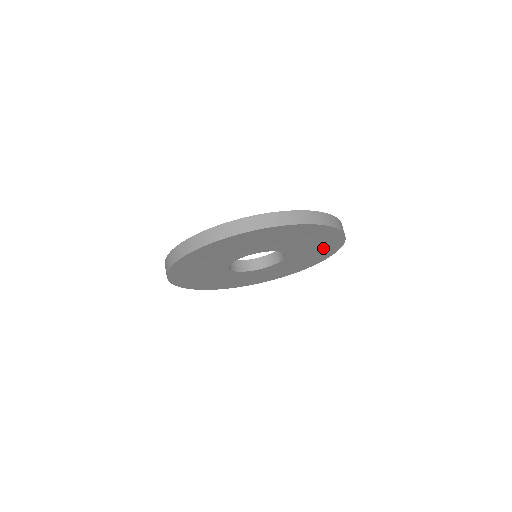
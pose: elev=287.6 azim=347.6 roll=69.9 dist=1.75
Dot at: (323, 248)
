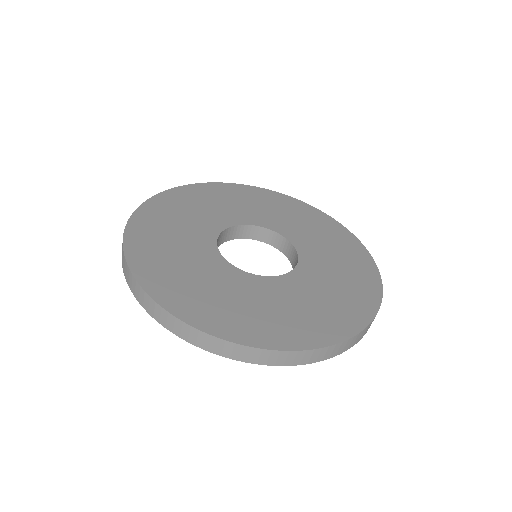
Dot at: occluded
